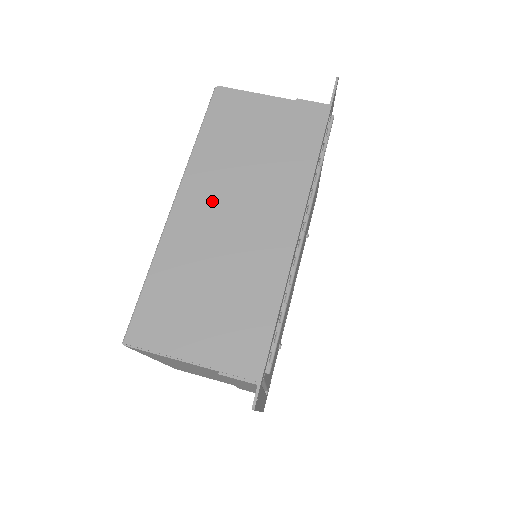
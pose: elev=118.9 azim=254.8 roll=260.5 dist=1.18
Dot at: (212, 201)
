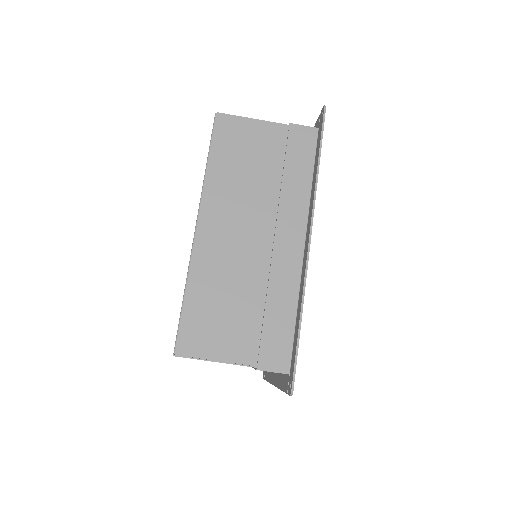
Dot at: (229, 224)
